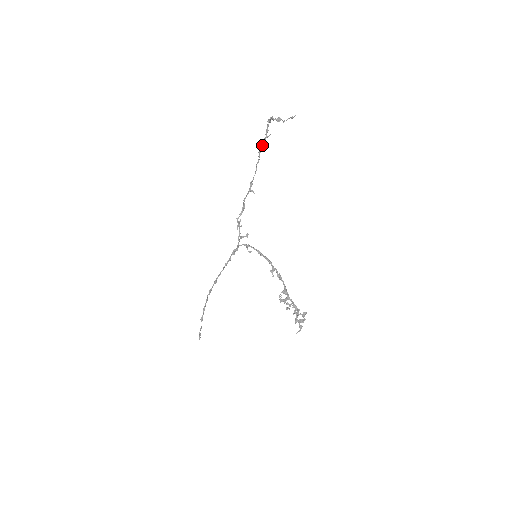
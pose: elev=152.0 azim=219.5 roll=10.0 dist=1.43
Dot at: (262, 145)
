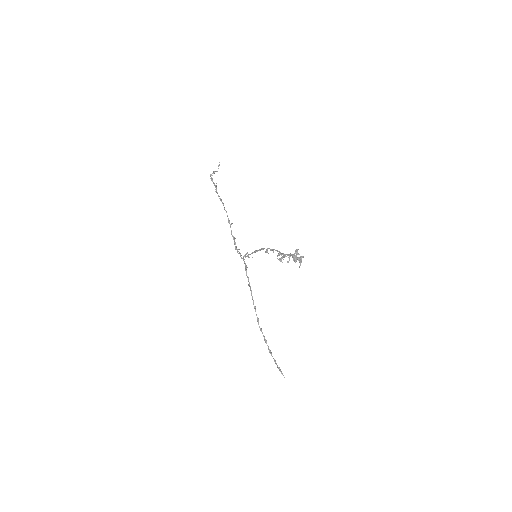
Dot at: (218, 195)
